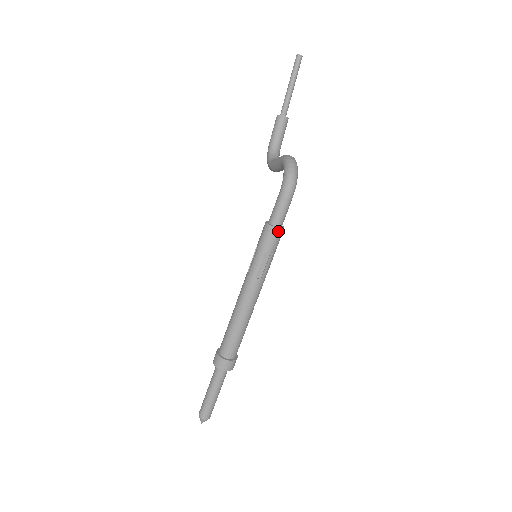
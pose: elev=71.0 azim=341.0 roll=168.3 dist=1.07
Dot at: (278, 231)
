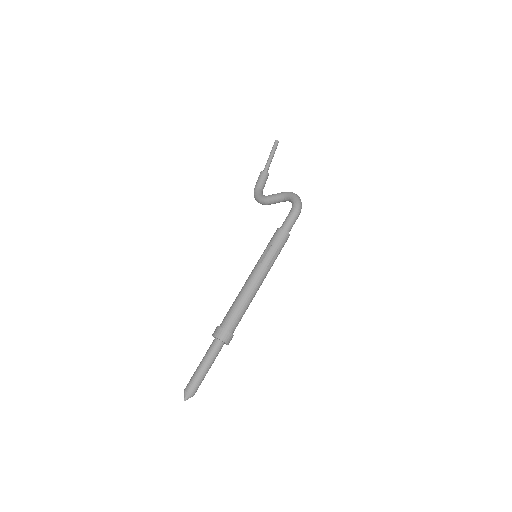
Dot at: (288, 236)
